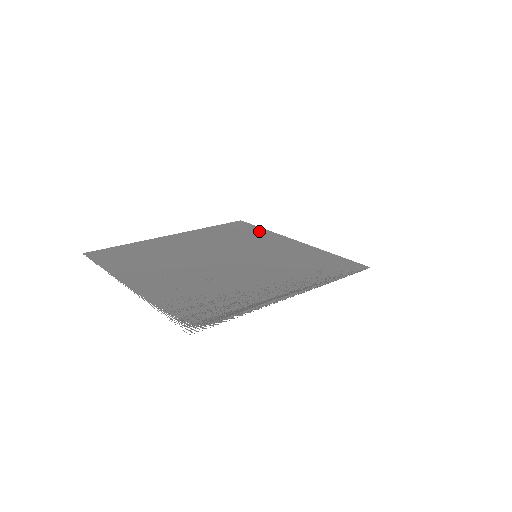
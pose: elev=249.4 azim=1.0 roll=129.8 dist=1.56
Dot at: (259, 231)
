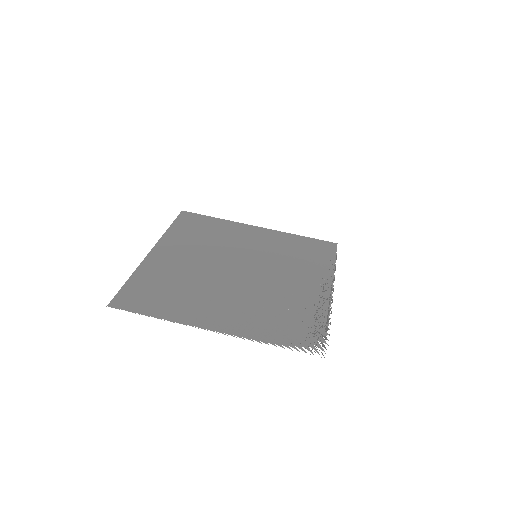
Dot at: (217, 222)
